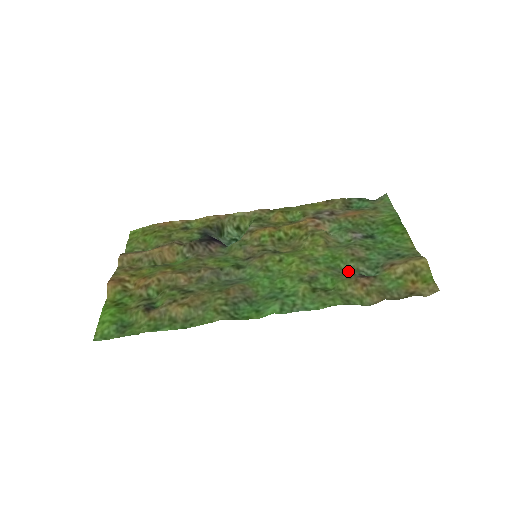
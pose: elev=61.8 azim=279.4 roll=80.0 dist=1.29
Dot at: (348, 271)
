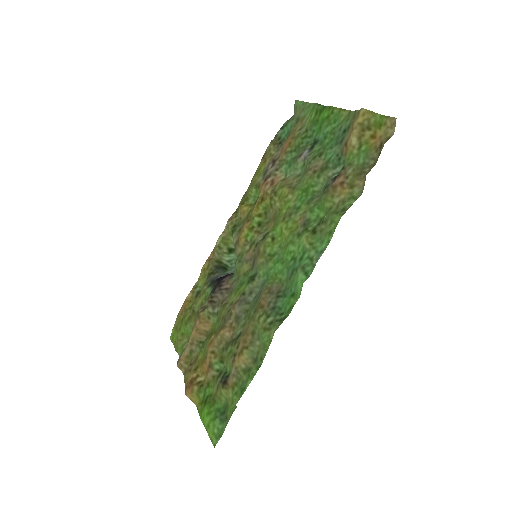
Dot at: (323, 188)
